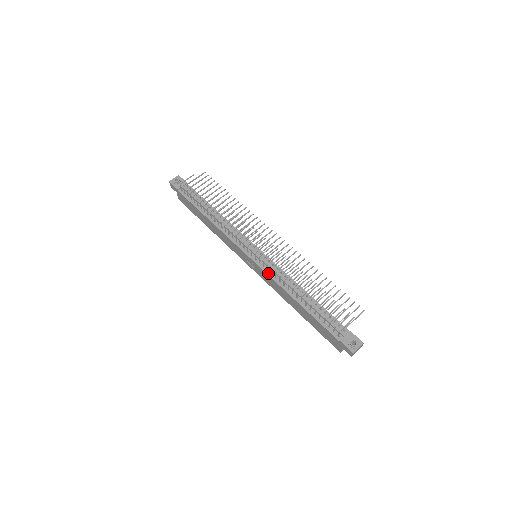
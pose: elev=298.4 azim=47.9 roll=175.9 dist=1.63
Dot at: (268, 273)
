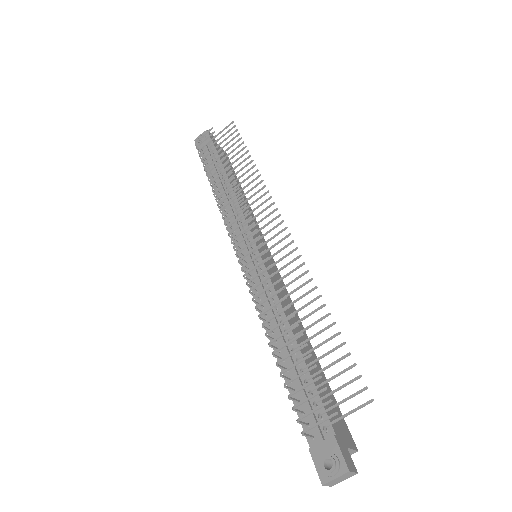
Dot at: occluded
